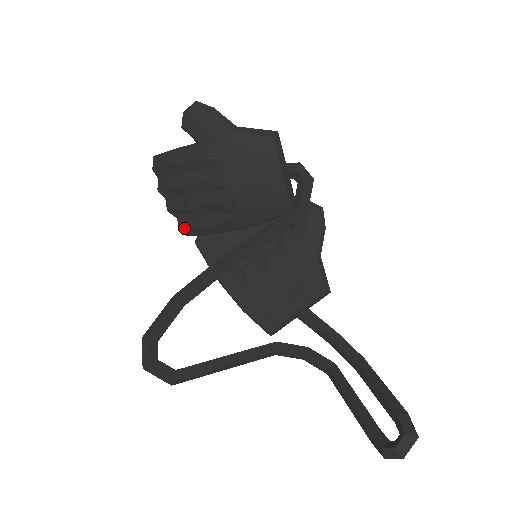
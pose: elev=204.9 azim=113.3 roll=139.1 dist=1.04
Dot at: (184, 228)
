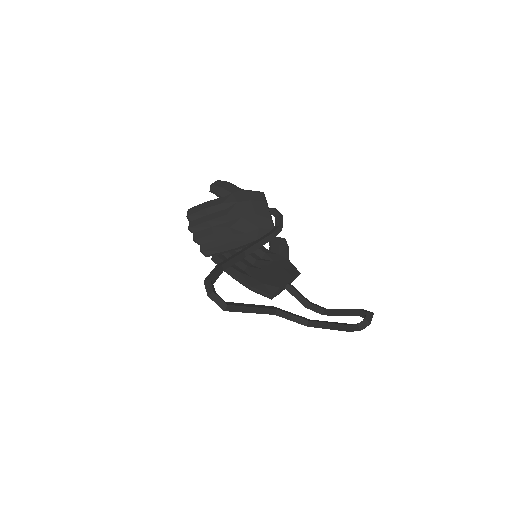
Dot at: (206, 249)
